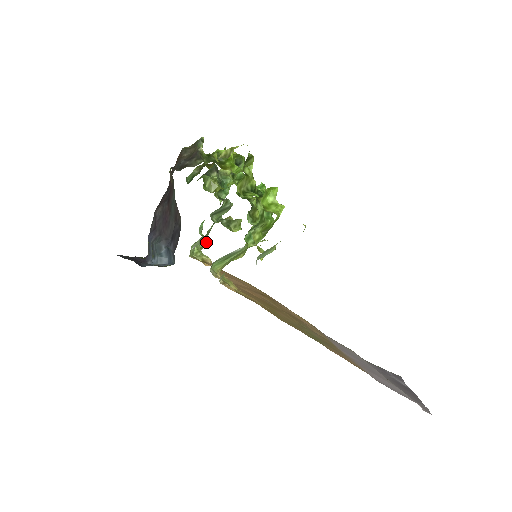
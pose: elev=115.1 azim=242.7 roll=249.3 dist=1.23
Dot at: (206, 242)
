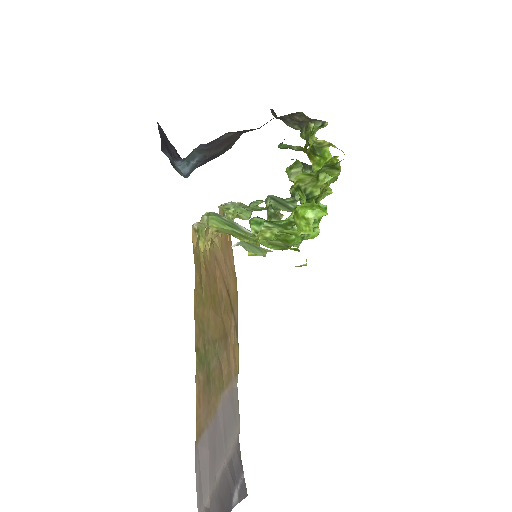
Dot at: (248, 217)
